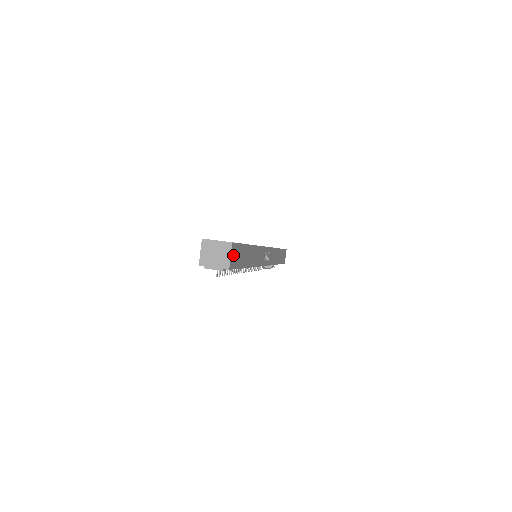
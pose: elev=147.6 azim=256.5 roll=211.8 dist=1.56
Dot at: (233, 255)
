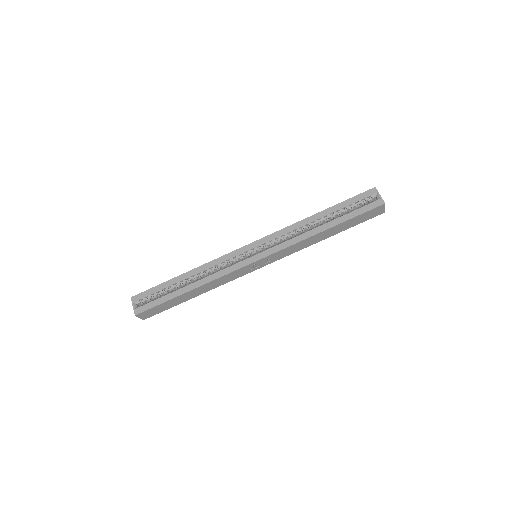
Dot at: (145, 315)
